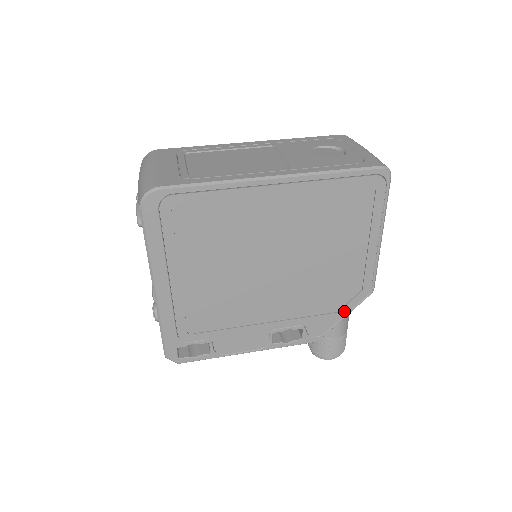
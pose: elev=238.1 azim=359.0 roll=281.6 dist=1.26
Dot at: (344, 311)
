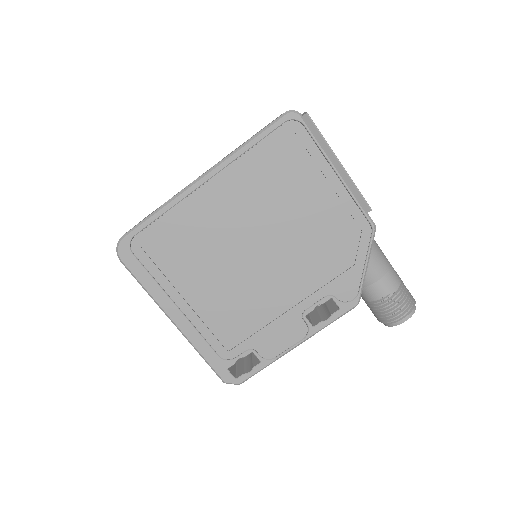
Dot at: (360, 260)
